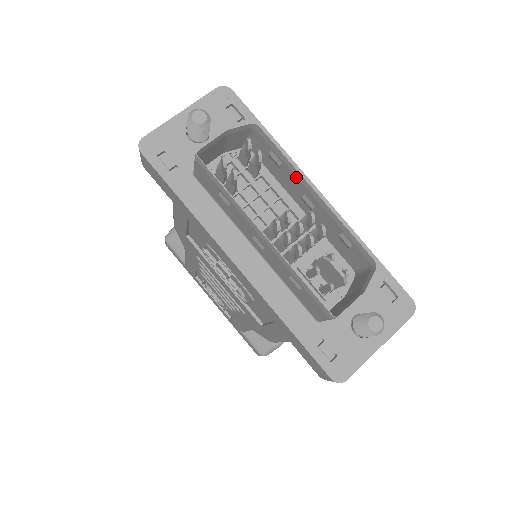
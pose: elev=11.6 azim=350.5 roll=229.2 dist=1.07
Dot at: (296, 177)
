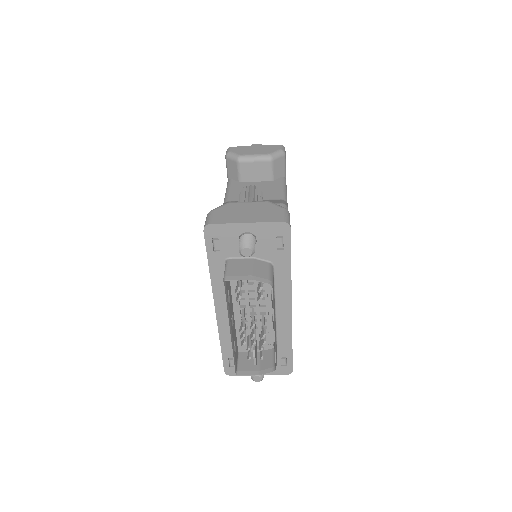
Dot at: occluded
